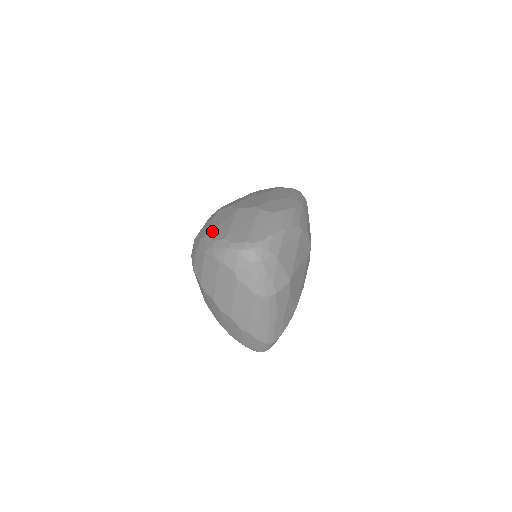
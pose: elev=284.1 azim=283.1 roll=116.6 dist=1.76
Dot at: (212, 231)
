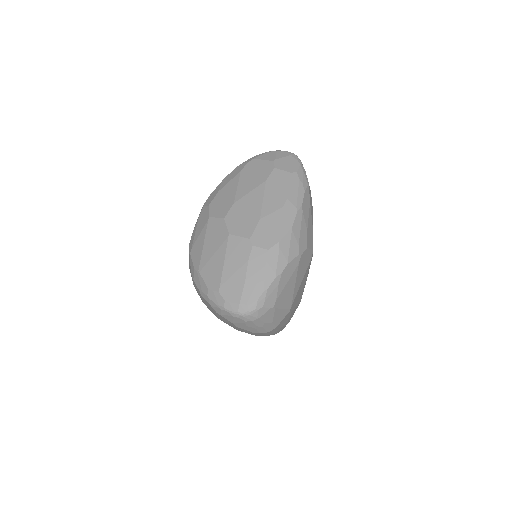
Dot at: (205, 266)
